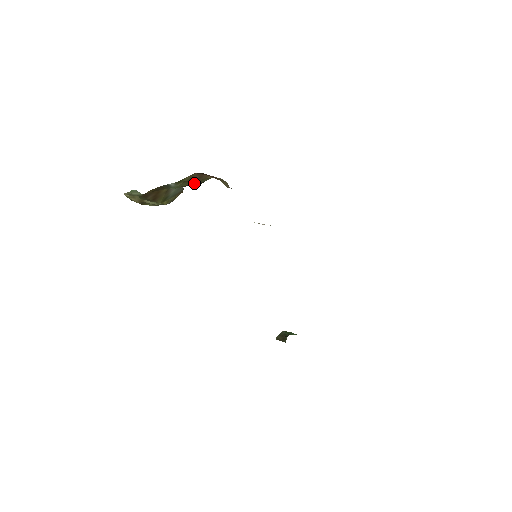
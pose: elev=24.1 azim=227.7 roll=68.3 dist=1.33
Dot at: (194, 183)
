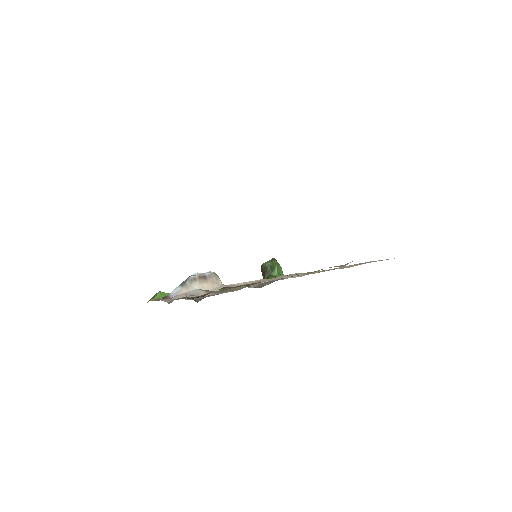
Dot at: occluded
